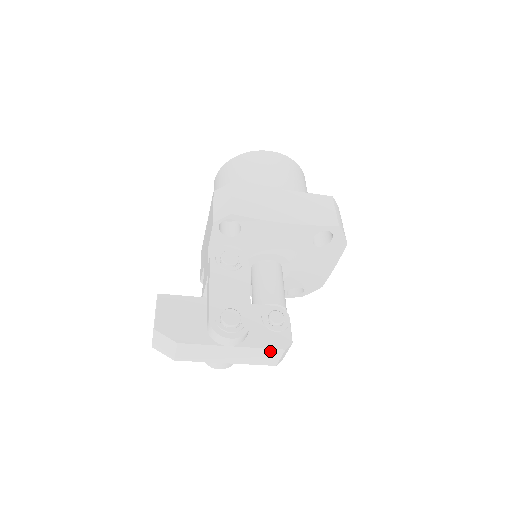
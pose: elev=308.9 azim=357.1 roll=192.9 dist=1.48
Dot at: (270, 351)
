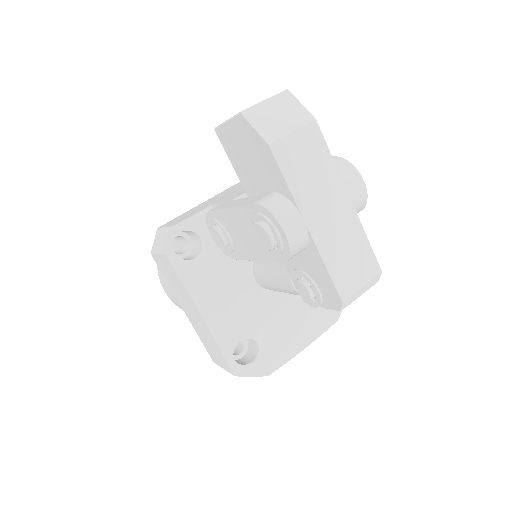
Dot at: (368, 257)
